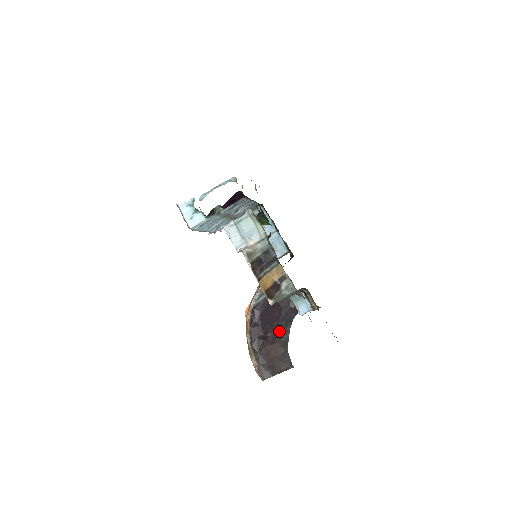
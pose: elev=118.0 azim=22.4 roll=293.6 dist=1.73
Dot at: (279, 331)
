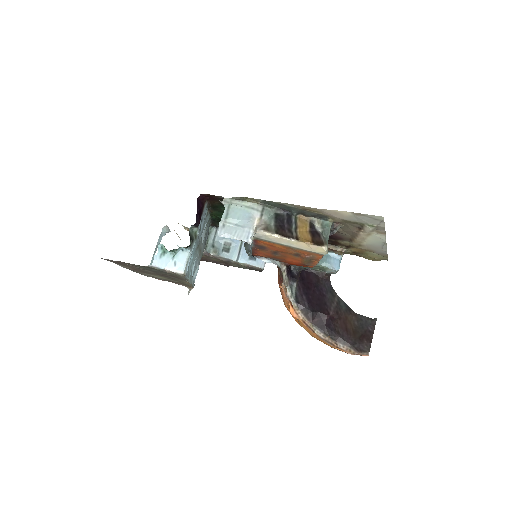
Dot at: (334, 304)
